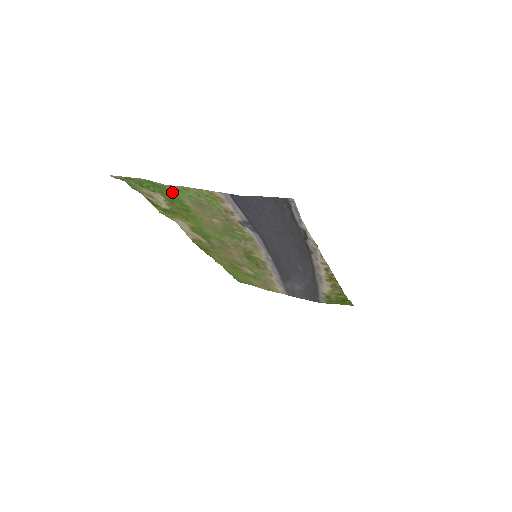
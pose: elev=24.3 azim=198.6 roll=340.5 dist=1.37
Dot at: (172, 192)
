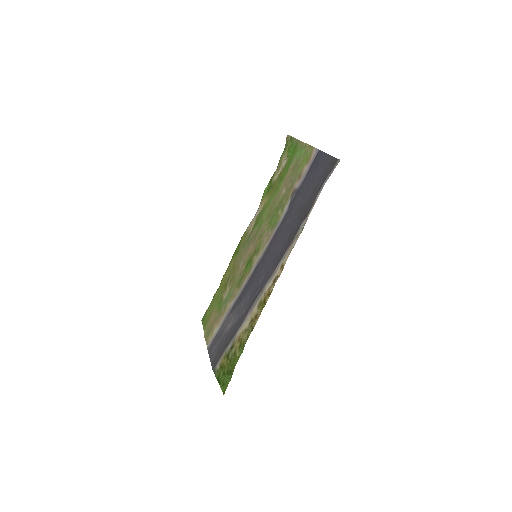
Dot at: (296, 152)
